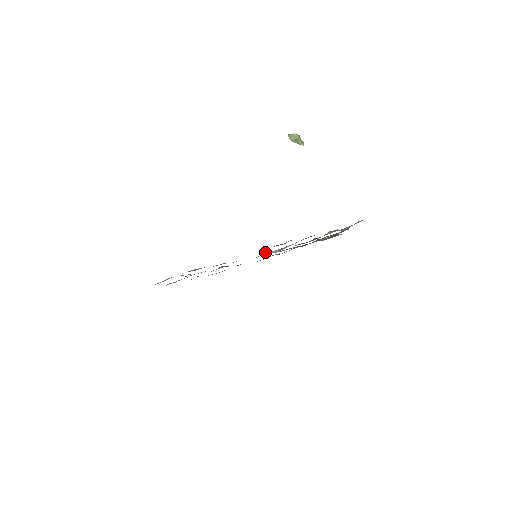
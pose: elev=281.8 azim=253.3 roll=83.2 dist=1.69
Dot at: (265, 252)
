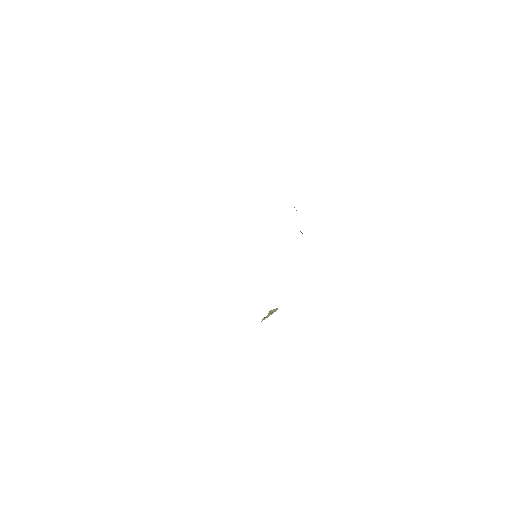
Dot at: occluded
